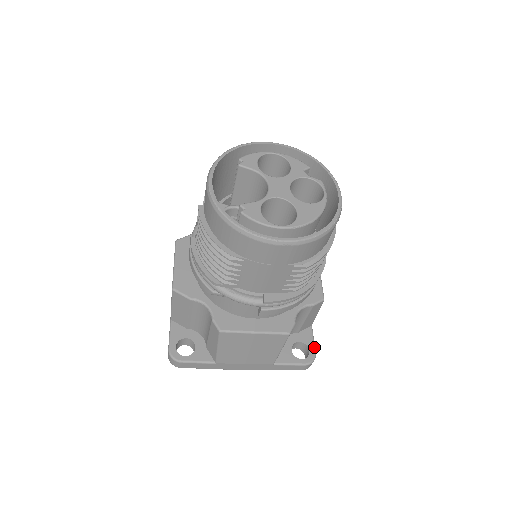
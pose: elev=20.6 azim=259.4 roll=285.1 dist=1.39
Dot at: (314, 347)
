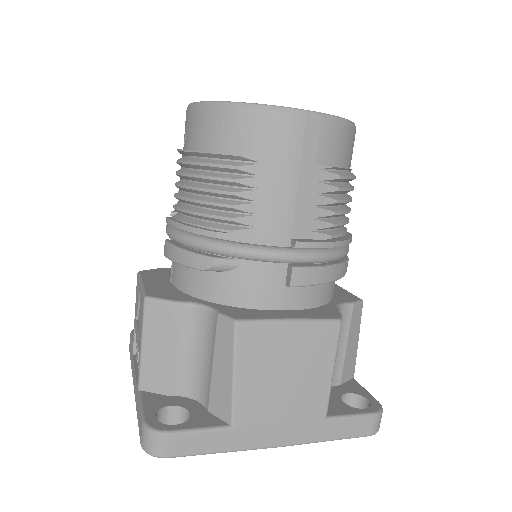
Dot at: (372, 396)
